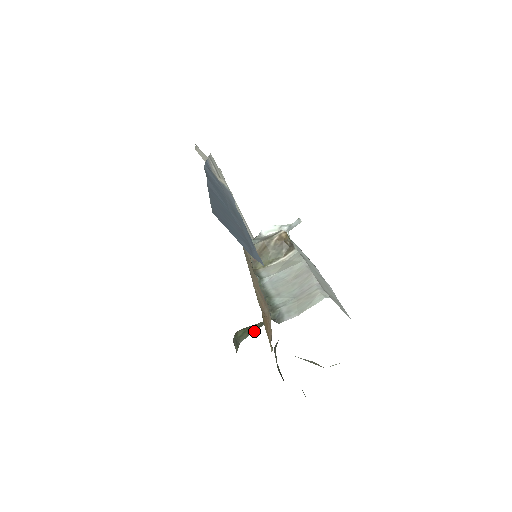
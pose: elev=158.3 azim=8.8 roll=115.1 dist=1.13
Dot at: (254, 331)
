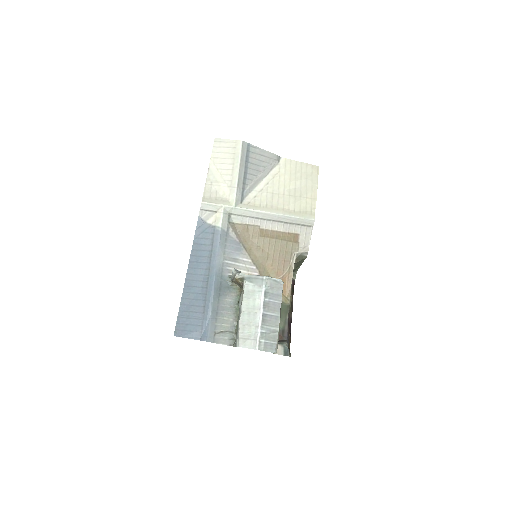
Dot at: occluded
